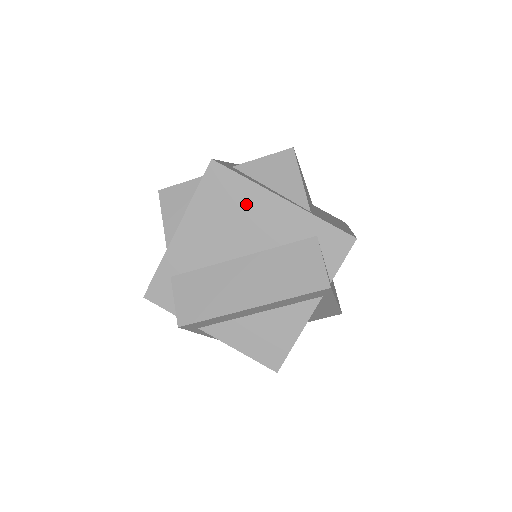
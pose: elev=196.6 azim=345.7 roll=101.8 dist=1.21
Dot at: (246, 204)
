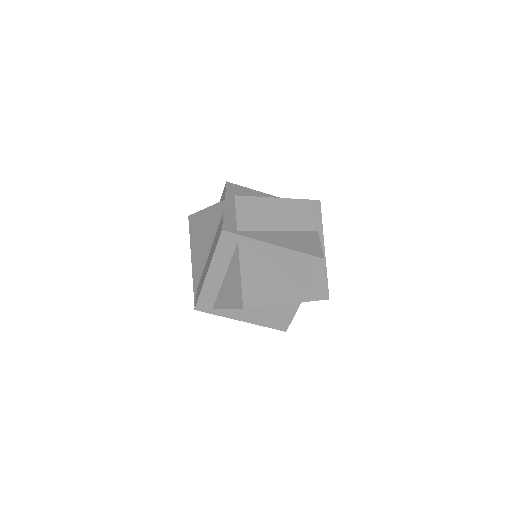
Dot at: (202, 224)
